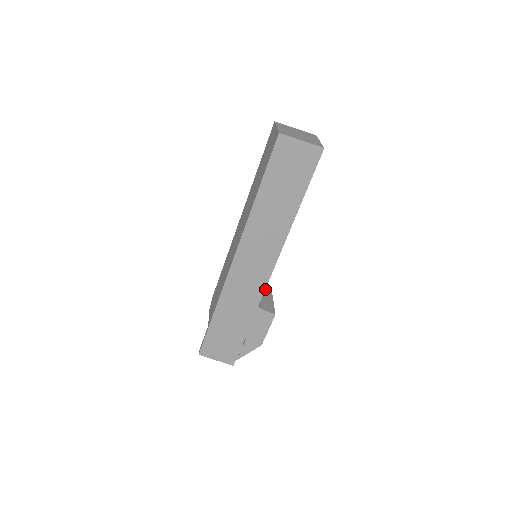
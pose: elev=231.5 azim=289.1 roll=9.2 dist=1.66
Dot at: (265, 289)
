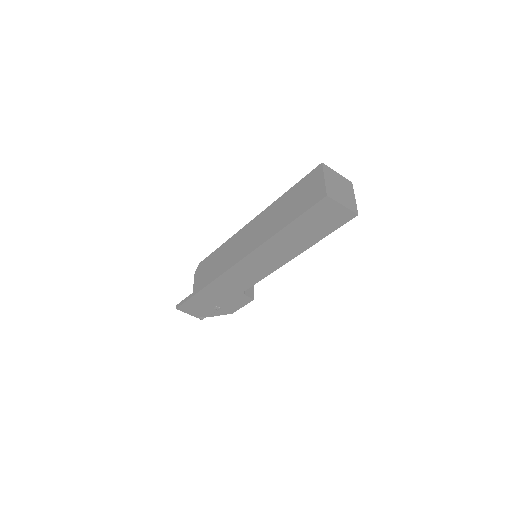
Dot at: occluded
